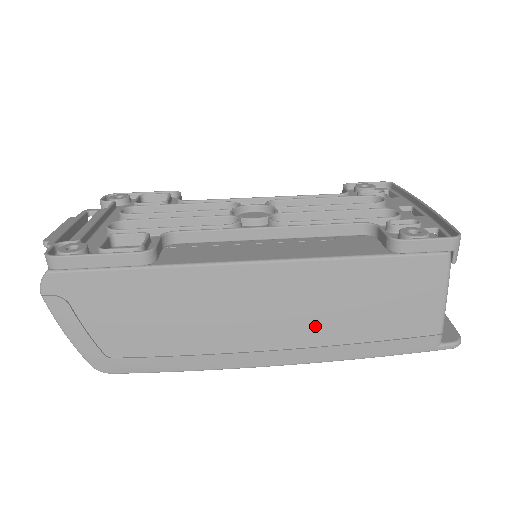
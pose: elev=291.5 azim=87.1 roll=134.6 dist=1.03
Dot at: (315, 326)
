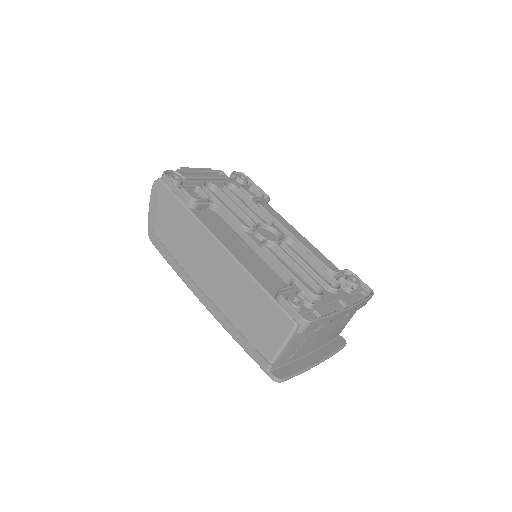
Dot at: (225, 300)
